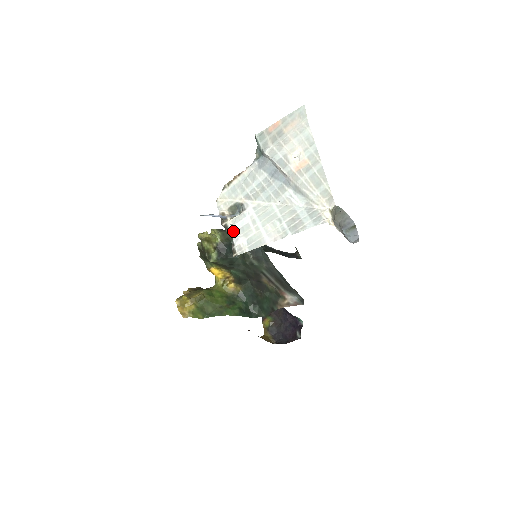
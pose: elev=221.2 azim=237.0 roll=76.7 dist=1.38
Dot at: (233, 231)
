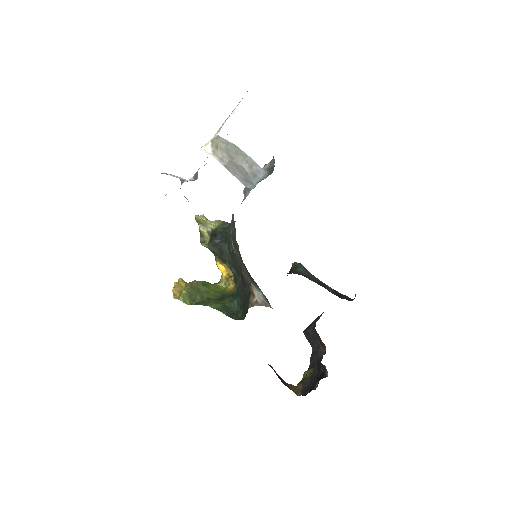
Dot at: occluded
